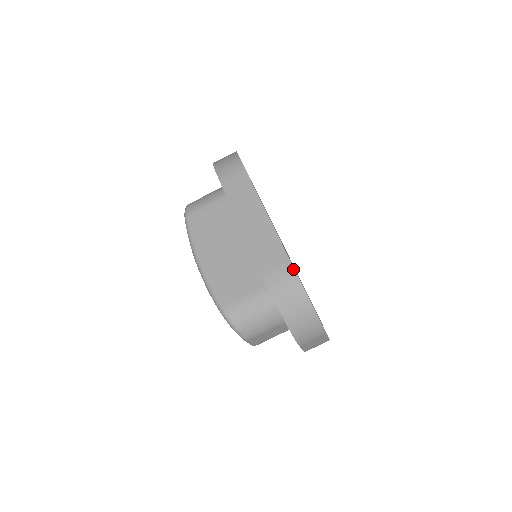
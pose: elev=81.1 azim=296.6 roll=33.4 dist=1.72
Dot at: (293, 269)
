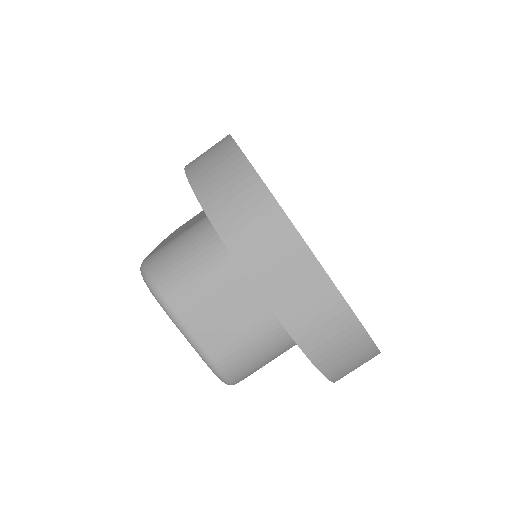
Dot at: (228, 135)
